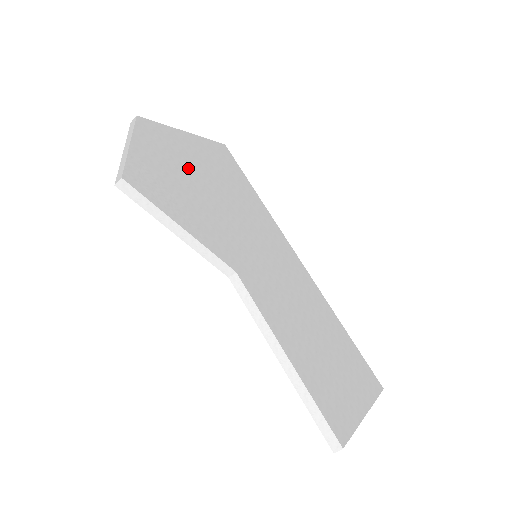
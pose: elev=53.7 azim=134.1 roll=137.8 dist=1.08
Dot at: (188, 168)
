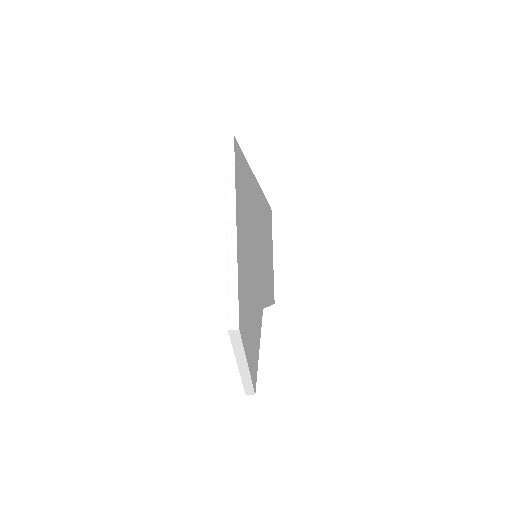
Dot at: (248, 286)
